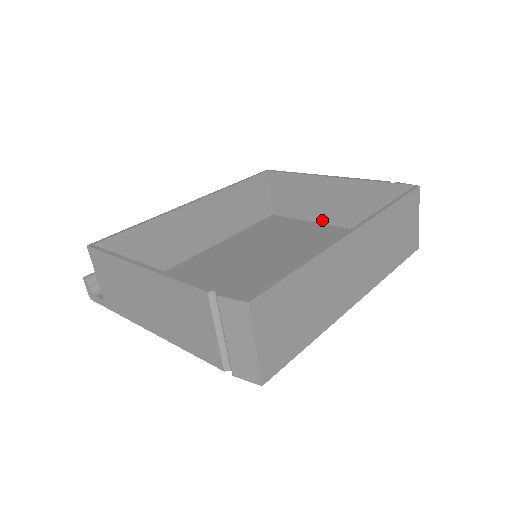
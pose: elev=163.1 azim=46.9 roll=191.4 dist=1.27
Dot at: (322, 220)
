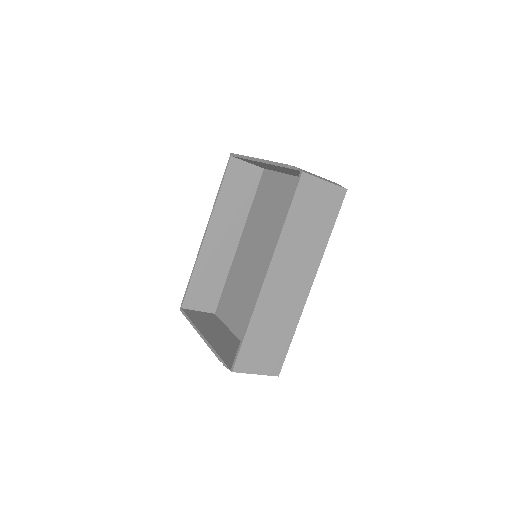
Dot at: occluded
